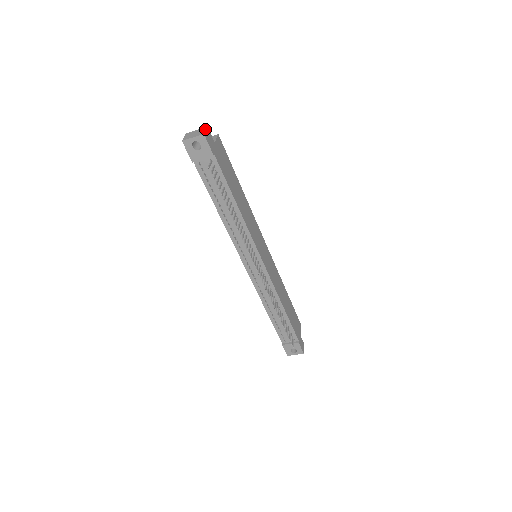
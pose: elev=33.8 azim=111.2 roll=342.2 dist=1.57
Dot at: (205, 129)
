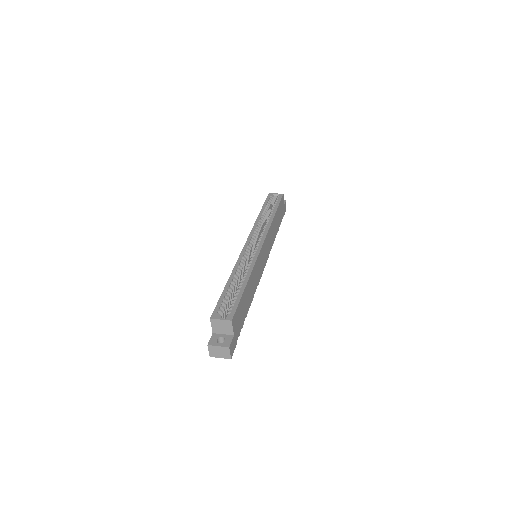
Dot at: (229, 352)
